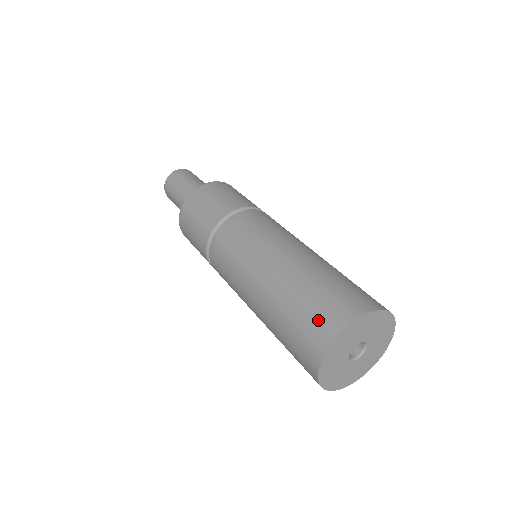
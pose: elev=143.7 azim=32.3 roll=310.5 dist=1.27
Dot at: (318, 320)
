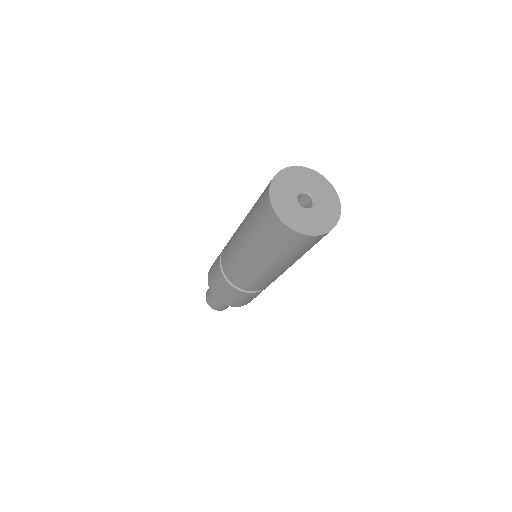
Dot at: occluded
